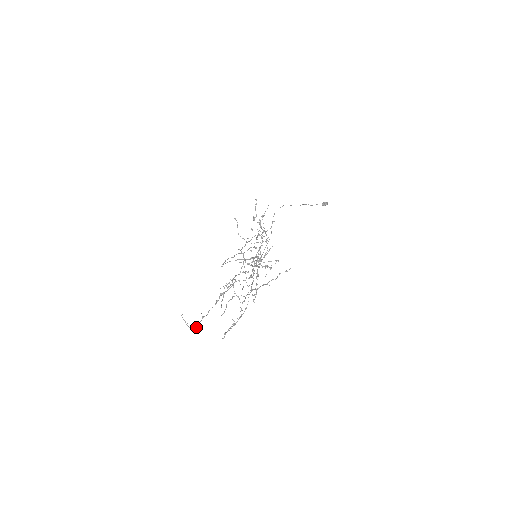
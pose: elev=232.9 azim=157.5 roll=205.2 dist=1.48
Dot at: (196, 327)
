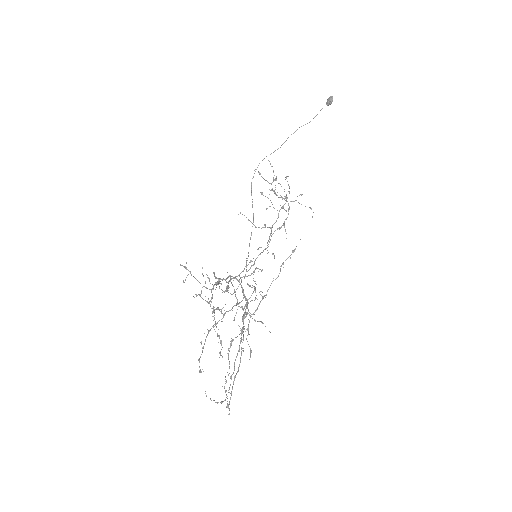
Dot at: occluded
